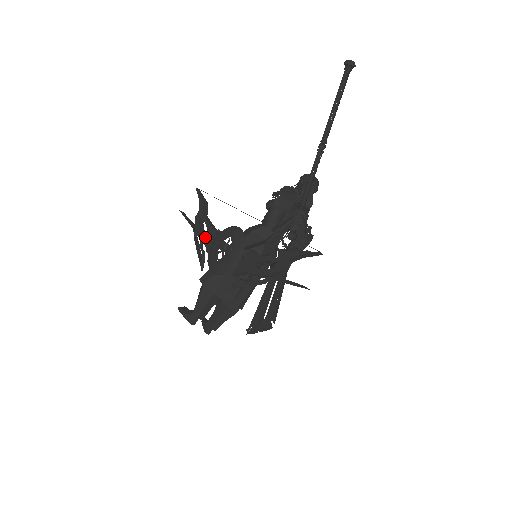
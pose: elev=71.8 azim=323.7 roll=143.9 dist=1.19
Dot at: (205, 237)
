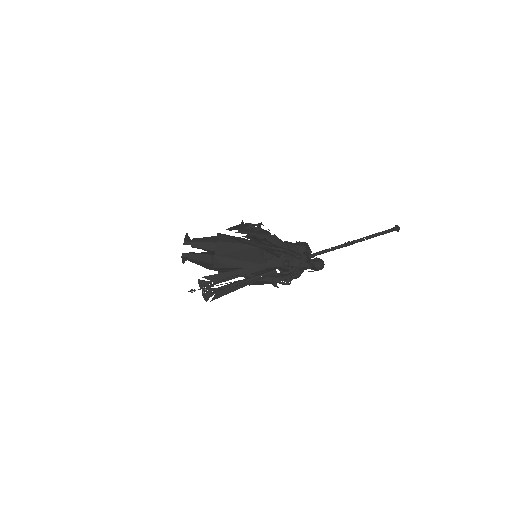
Dot at: occluded
